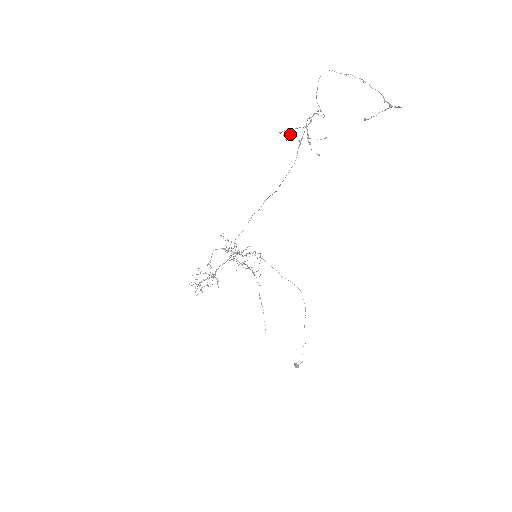
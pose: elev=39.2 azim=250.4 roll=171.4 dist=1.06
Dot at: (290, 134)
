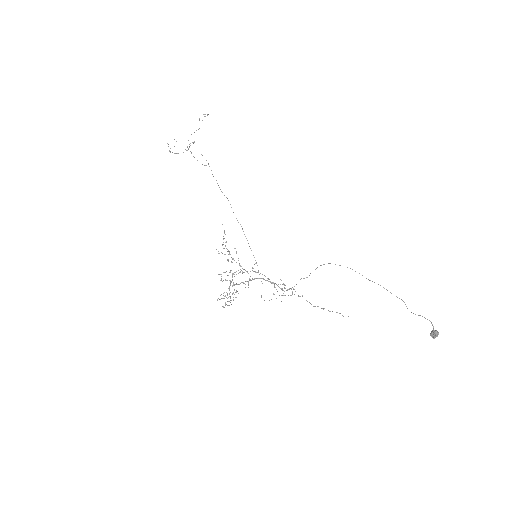
Dot at: occluded
